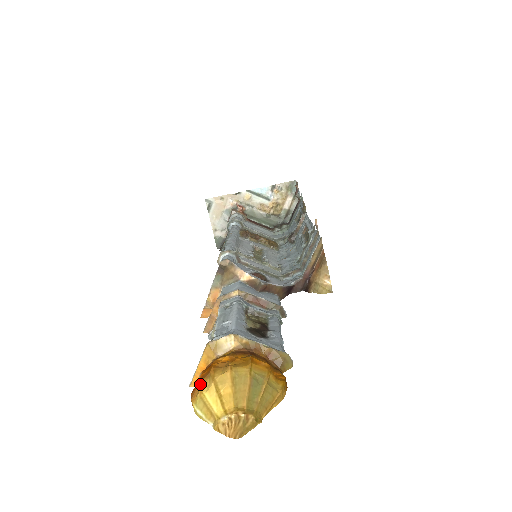
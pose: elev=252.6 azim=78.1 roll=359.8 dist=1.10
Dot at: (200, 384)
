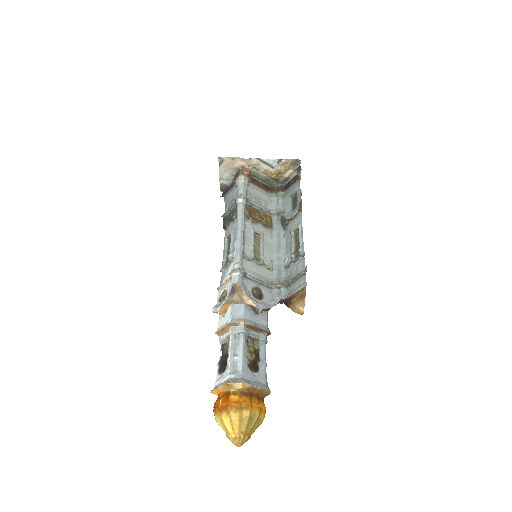
Dot at: (221, 412)
